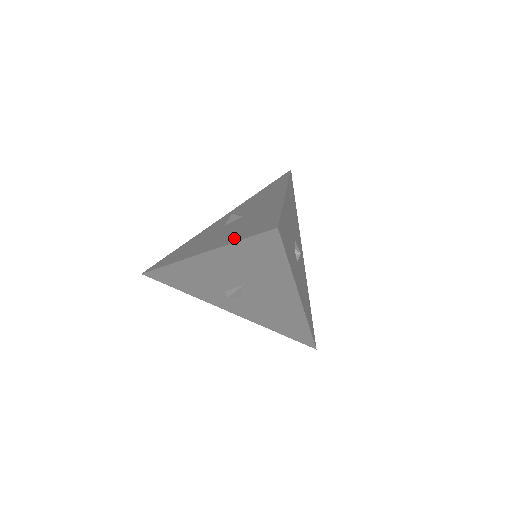
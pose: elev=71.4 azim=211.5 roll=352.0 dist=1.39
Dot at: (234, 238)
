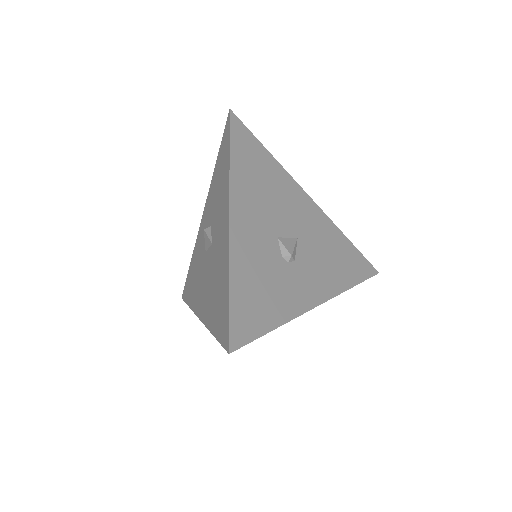
Dot at: (211, 320)
